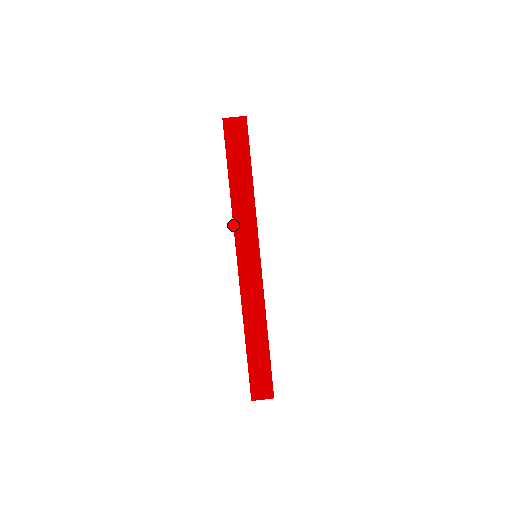
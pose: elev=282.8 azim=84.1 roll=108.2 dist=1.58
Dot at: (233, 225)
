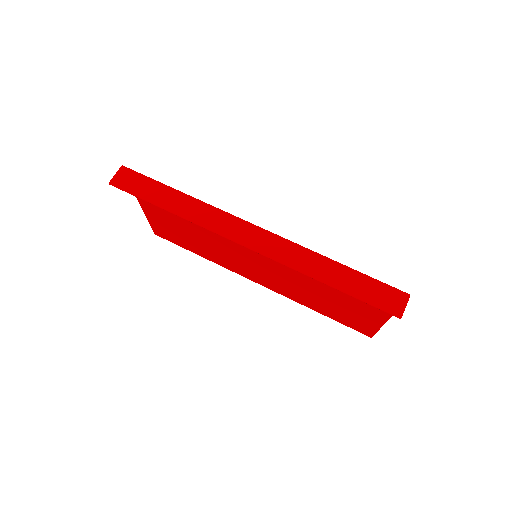
Dot at: occluded
